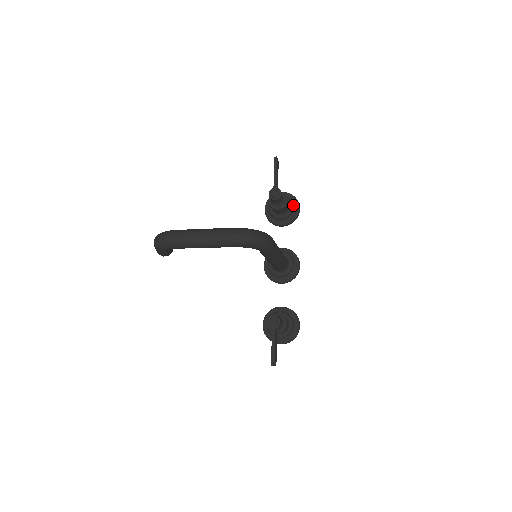
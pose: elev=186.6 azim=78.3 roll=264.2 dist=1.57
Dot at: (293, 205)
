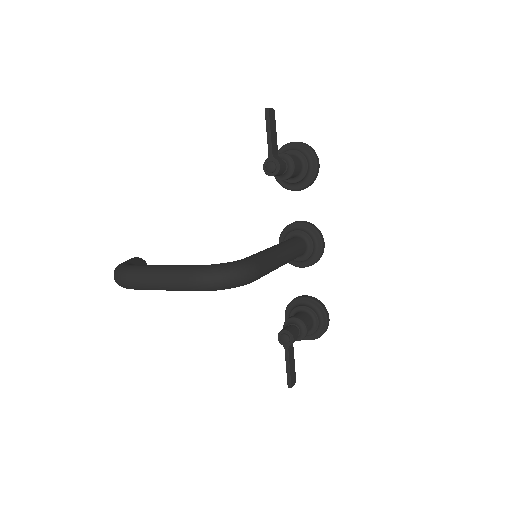
Dot at: (308, 162)
